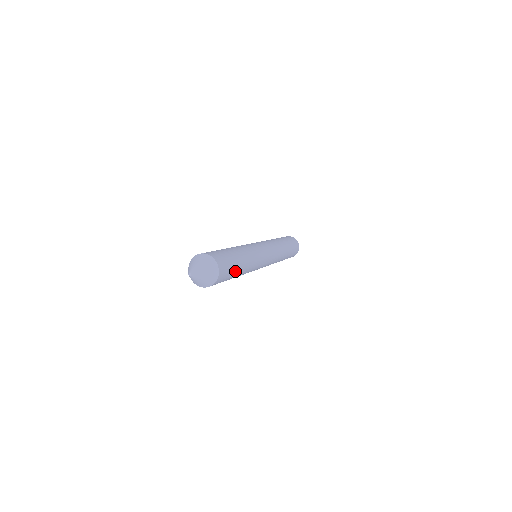
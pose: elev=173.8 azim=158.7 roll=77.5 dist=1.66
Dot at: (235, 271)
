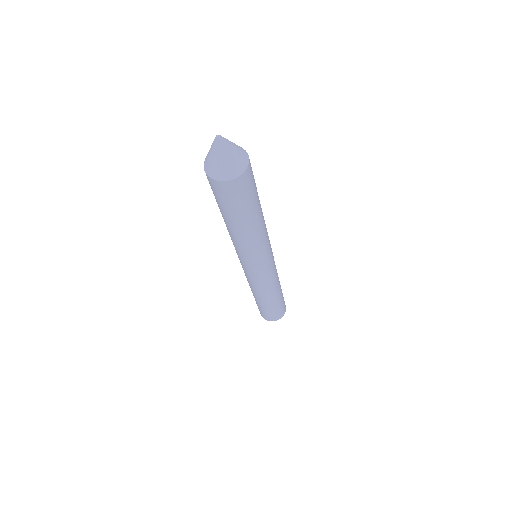
Dot at: (252, 206)
